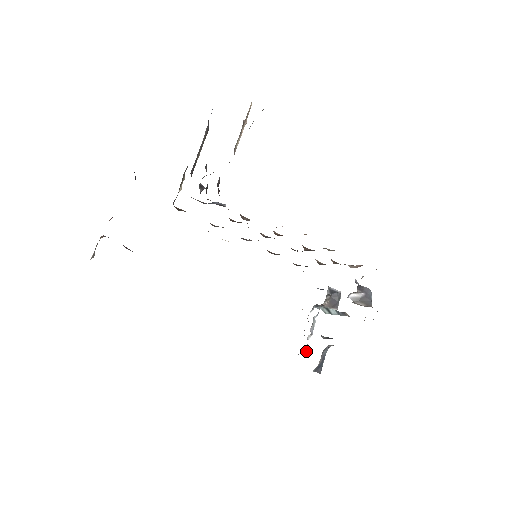
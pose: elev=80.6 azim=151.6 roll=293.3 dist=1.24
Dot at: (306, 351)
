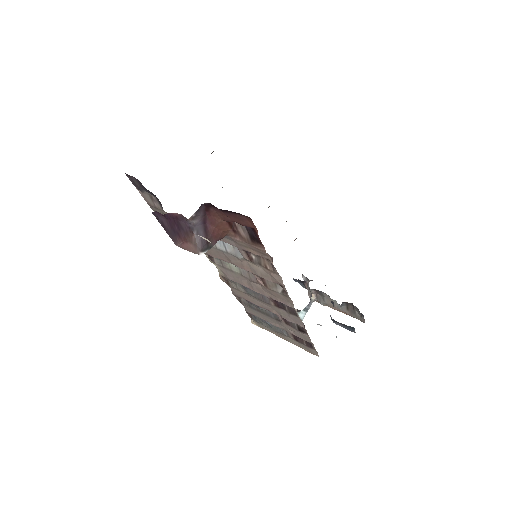
Dot at: occluded
